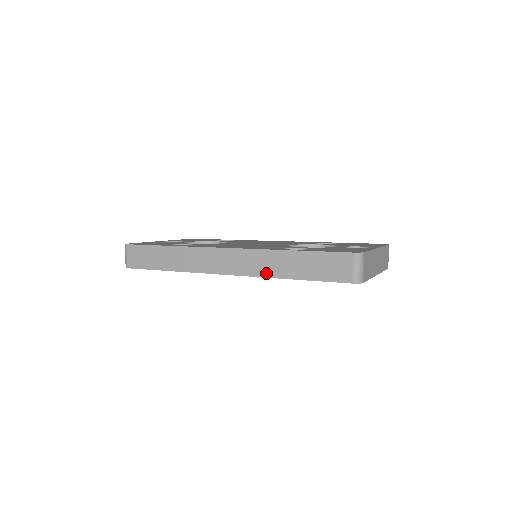
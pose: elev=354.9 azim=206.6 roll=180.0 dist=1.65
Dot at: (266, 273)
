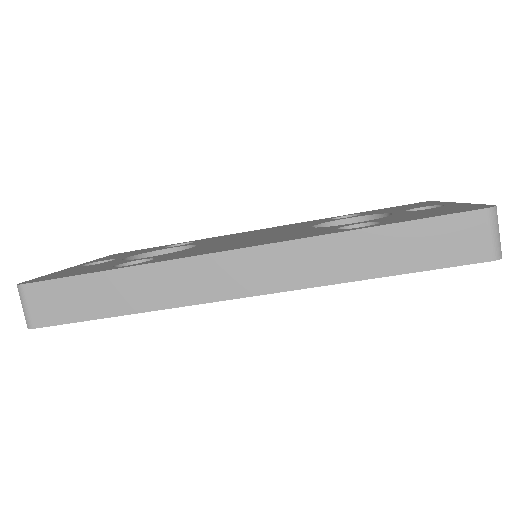
Dot at: (326, 277)
